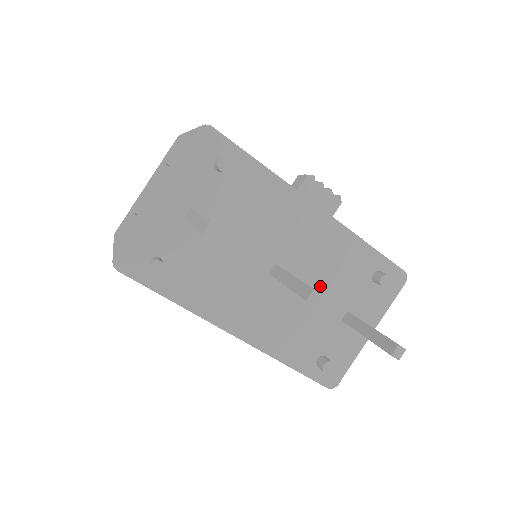
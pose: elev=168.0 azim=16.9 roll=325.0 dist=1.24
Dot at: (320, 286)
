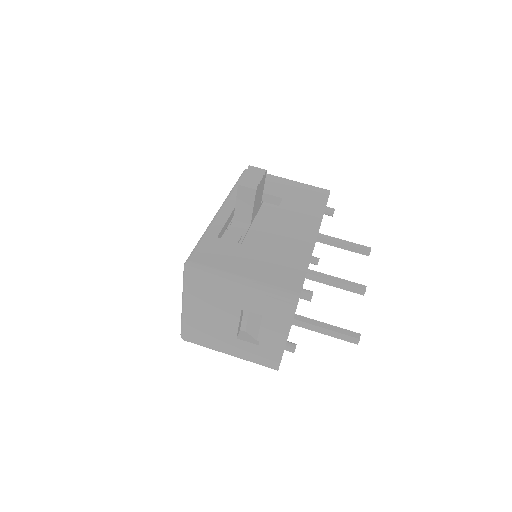
Dot at: occluded
